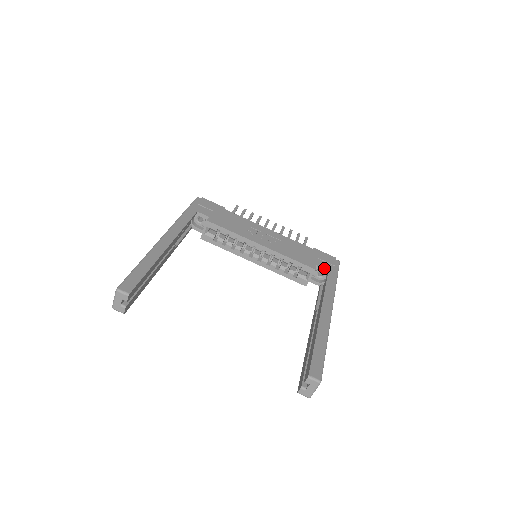
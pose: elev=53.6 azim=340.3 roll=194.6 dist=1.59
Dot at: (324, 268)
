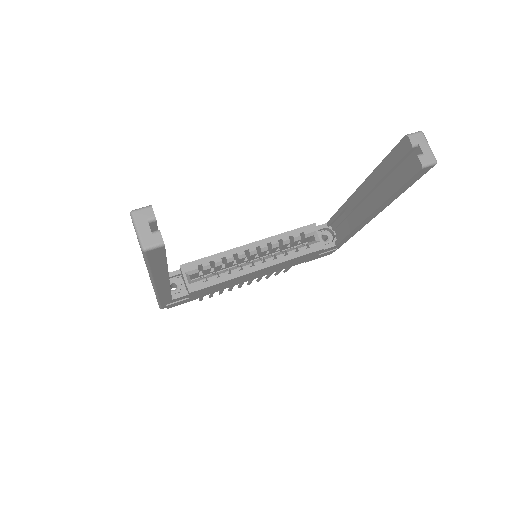
Dot at: (321, 225)
